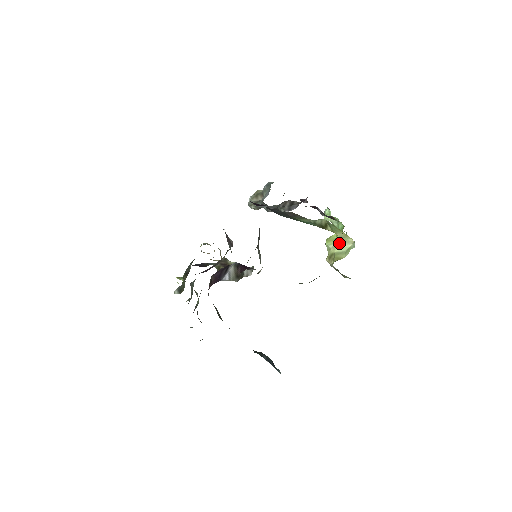
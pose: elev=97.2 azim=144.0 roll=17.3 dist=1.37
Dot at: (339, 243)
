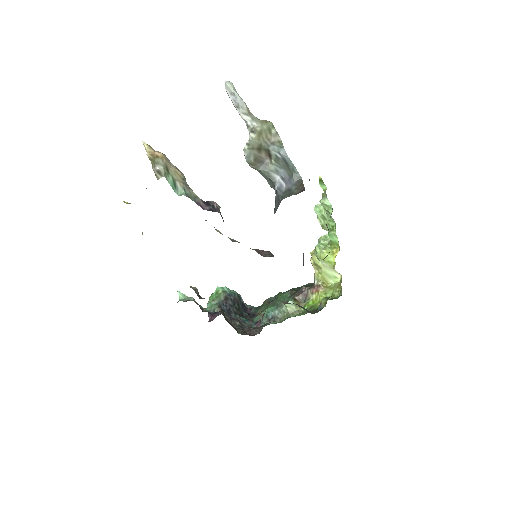
Dot at: (330, 267)
